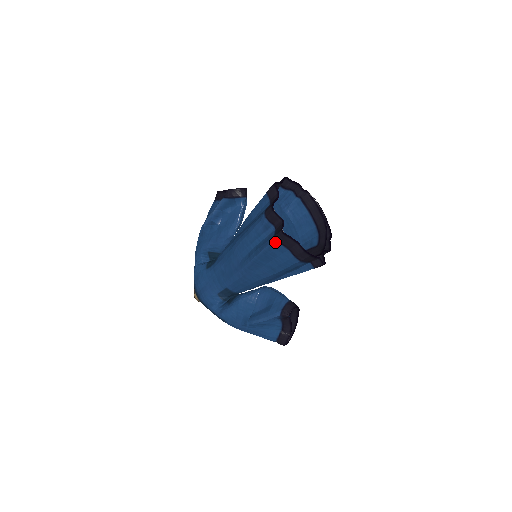
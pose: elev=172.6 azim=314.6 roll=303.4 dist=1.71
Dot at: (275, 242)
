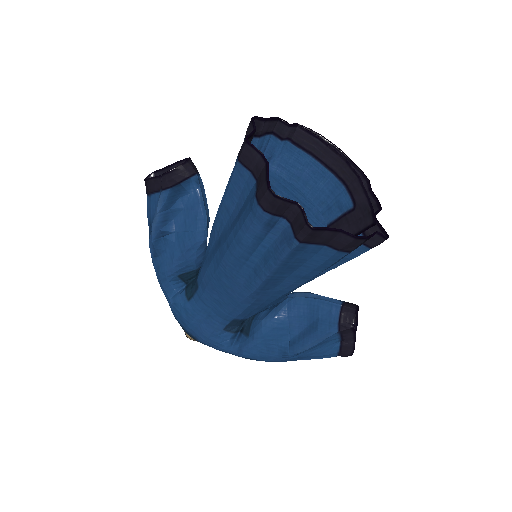
Dot at: (299, 245)
